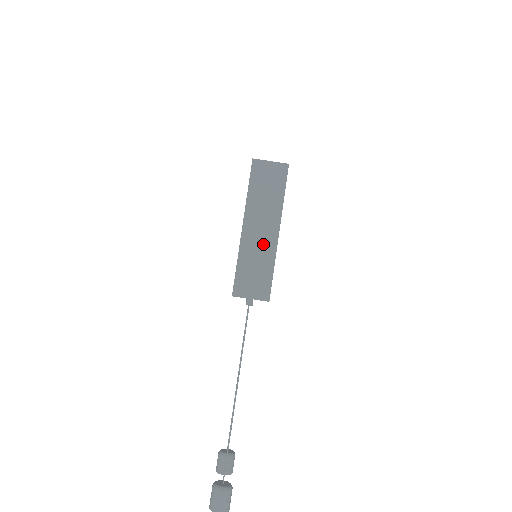
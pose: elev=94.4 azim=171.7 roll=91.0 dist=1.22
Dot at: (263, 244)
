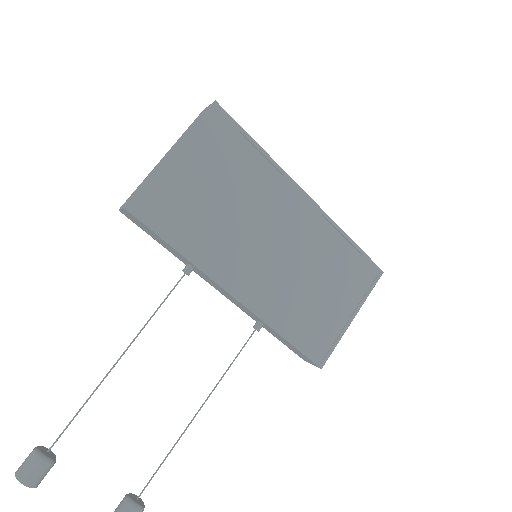
Dot at: (159, 165)
